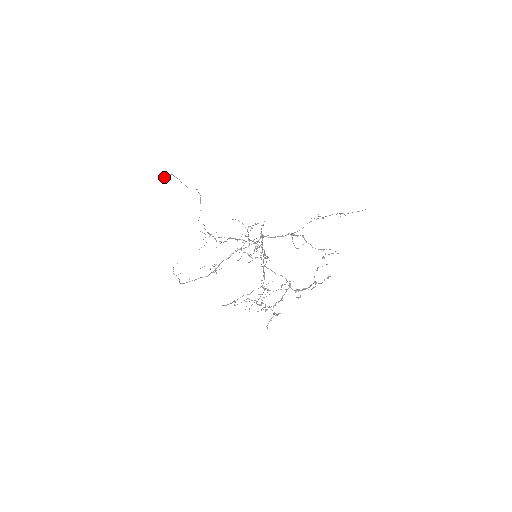
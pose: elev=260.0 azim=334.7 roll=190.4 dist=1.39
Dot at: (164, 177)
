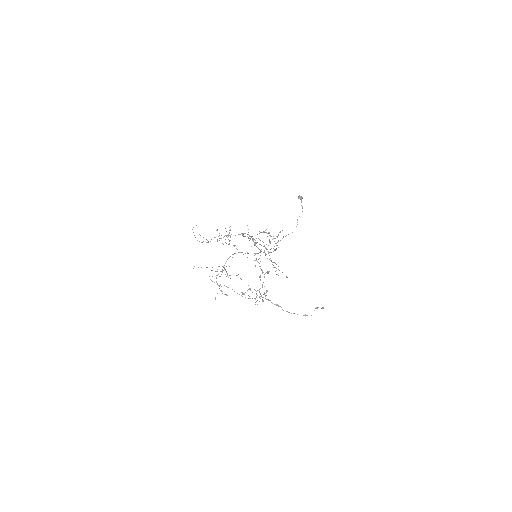
Dot at: (298, 198)
